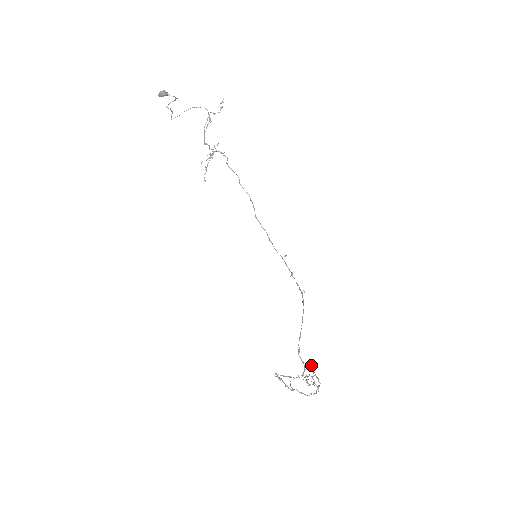
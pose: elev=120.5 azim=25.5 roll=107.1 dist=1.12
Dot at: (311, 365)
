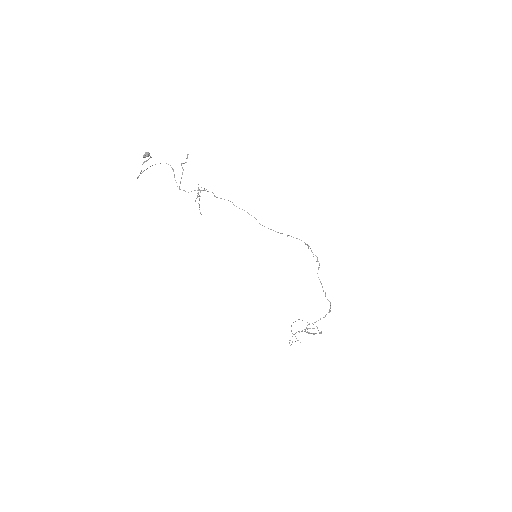
Dot at: (302, 320)
